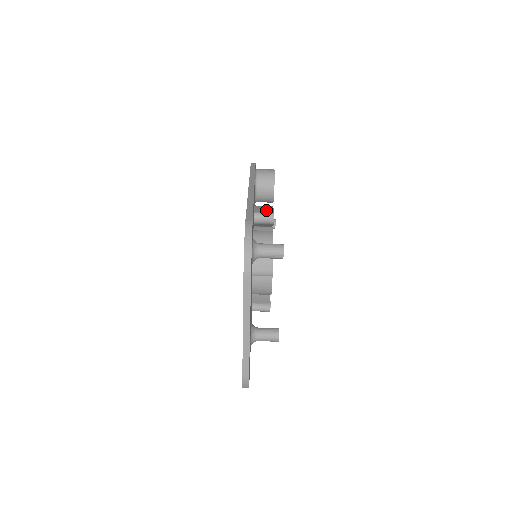
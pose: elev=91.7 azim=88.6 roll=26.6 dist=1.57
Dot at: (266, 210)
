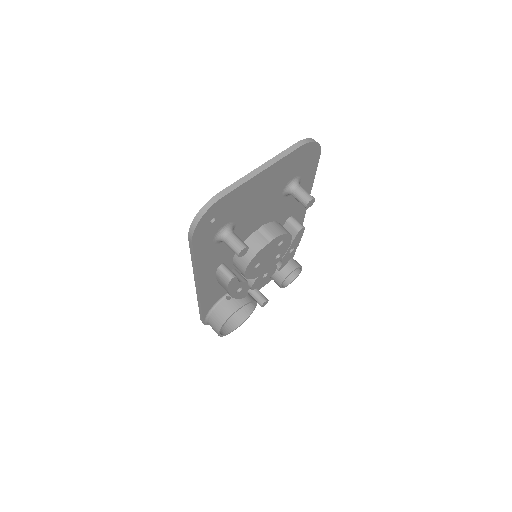
Dot at: occluded
